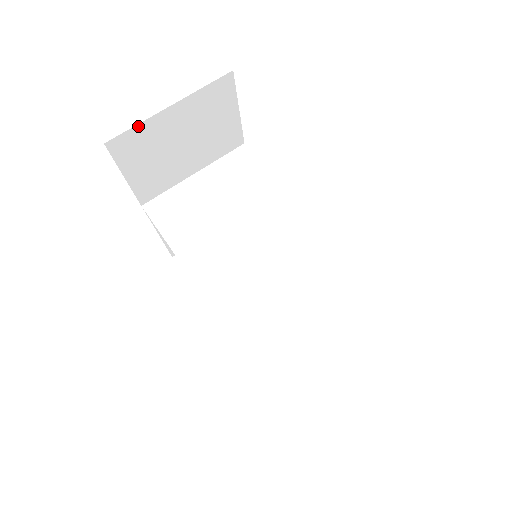
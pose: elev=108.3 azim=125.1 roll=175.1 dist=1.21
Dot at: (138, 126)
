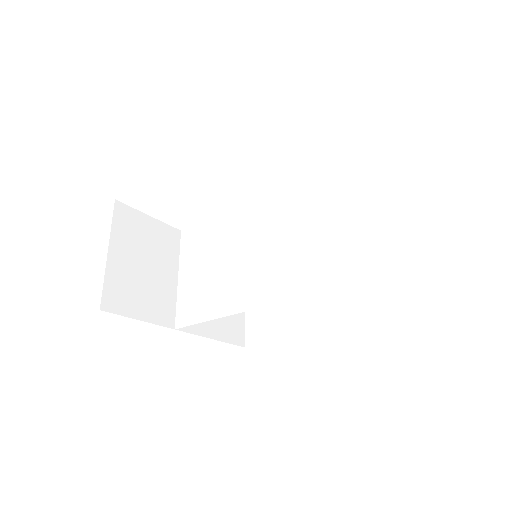
Dot at: (105, 281)
